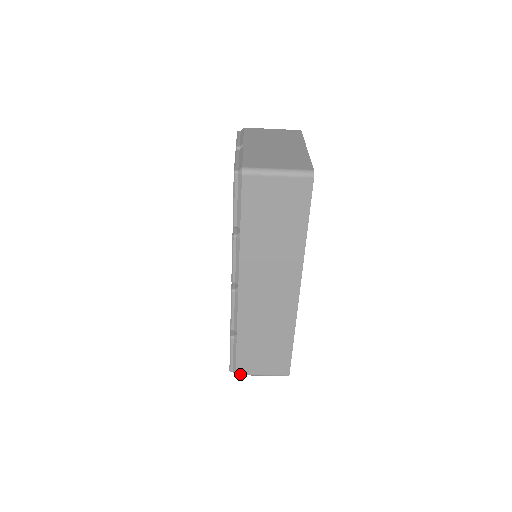
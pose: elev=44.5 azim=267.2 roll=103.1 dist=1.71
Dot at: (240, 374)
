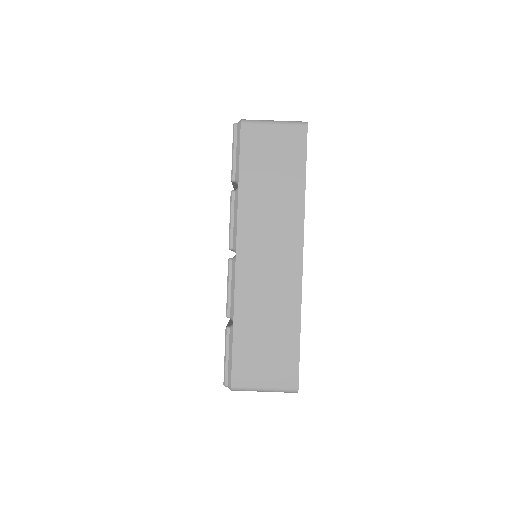
Dot at: (237, 387)
